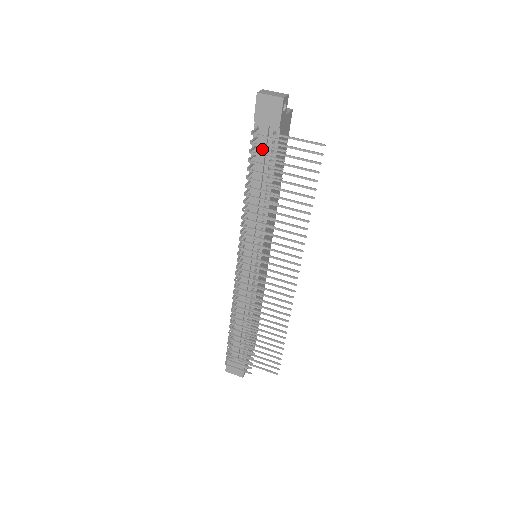
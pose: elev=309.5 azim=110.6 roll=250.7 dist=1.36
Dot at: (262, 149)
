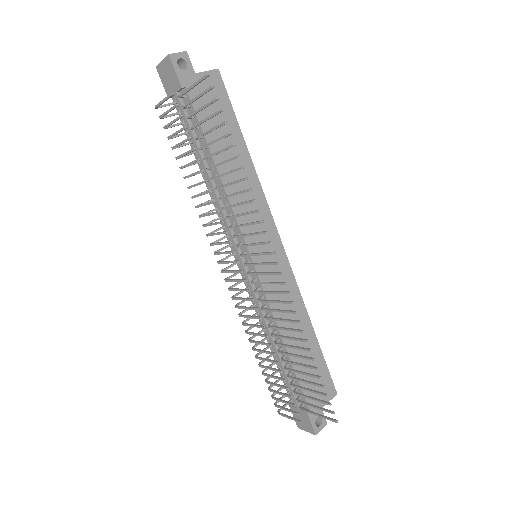
Dot at: (185, 122)
